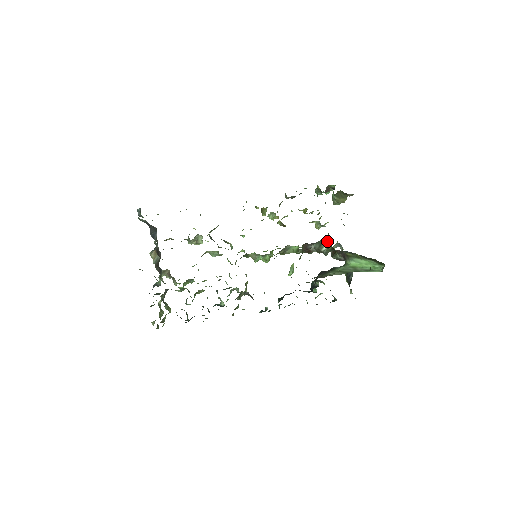
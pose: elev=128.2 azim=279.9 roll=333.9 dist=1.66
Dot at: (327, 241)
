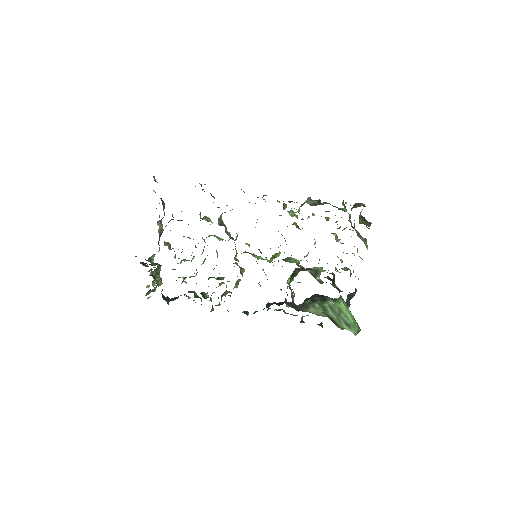
Dot at: occluded
